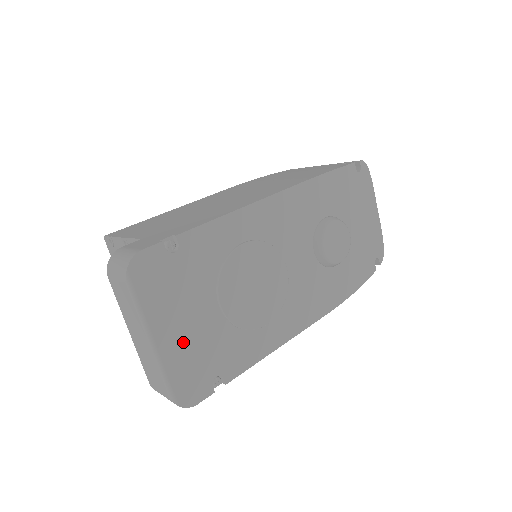
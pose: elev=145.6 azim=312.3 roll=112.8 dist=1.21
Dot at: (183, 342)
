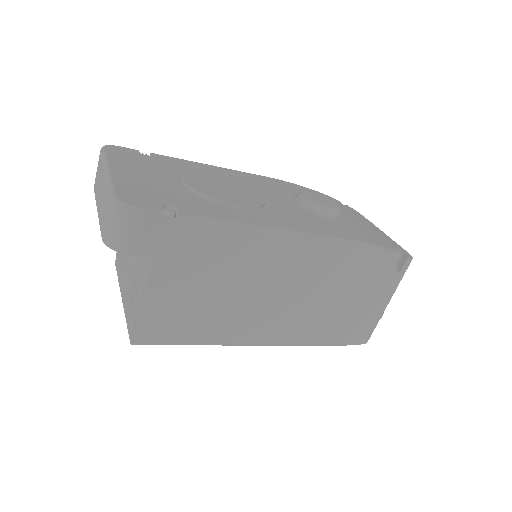
Dot at: (138, 180)
